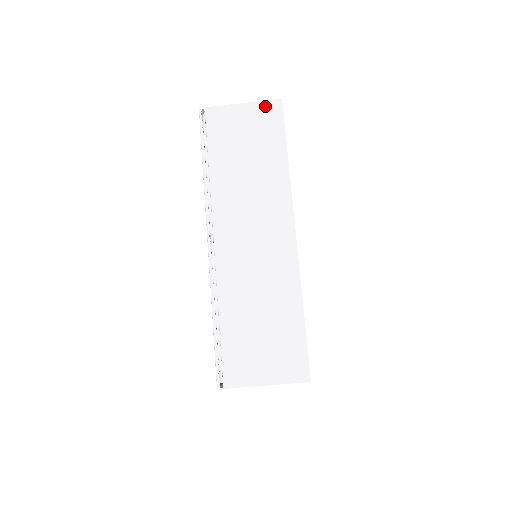
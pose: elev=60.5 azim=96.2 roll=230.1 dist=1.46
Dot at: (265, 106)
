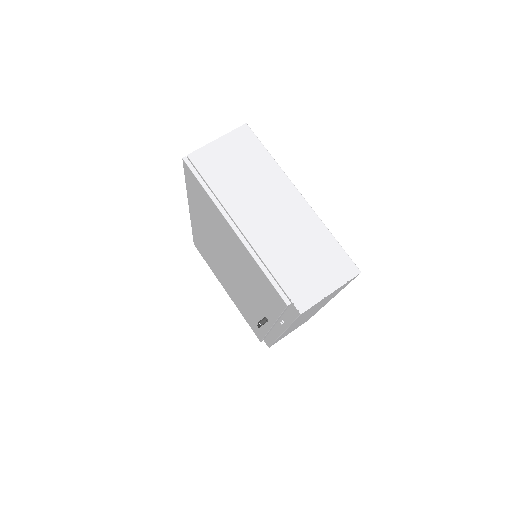
Dot at: occluded
